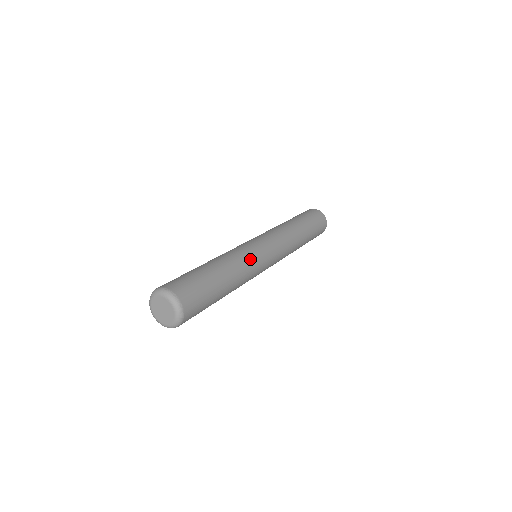
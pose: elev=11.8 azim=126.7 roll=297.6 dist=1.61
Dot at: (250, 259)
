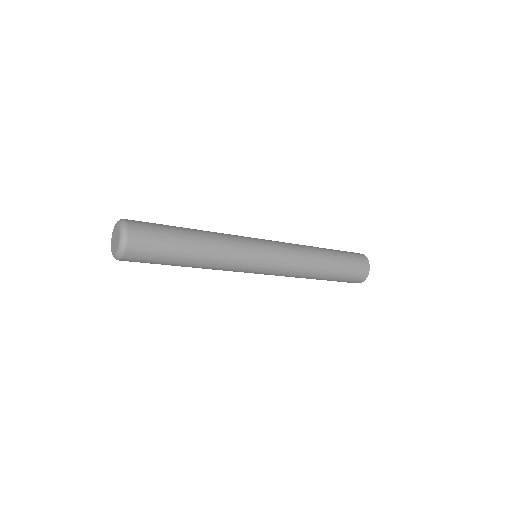
Dot at: (236, 245)
